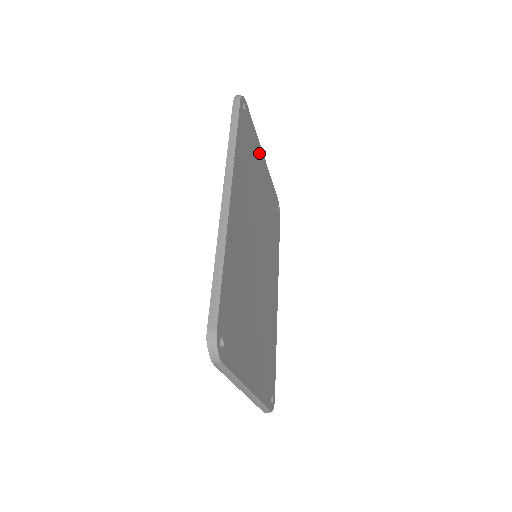
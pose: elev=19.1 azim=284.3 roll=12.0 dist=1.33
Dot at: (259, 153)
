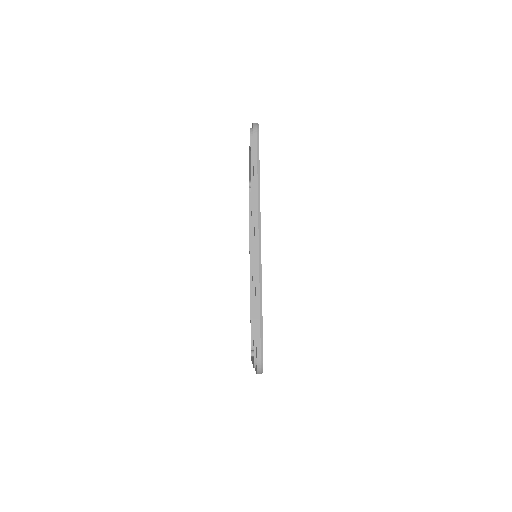
Dot at: occluded
